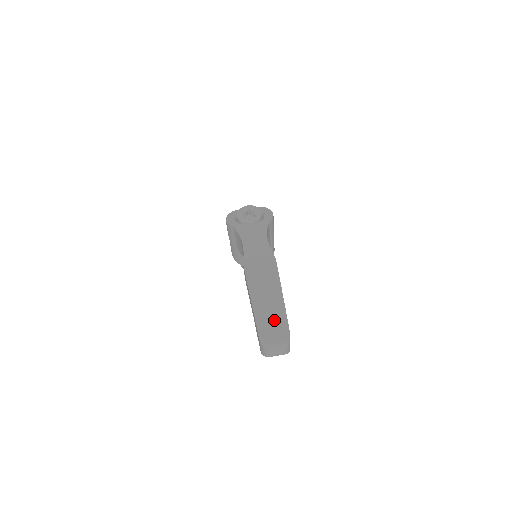
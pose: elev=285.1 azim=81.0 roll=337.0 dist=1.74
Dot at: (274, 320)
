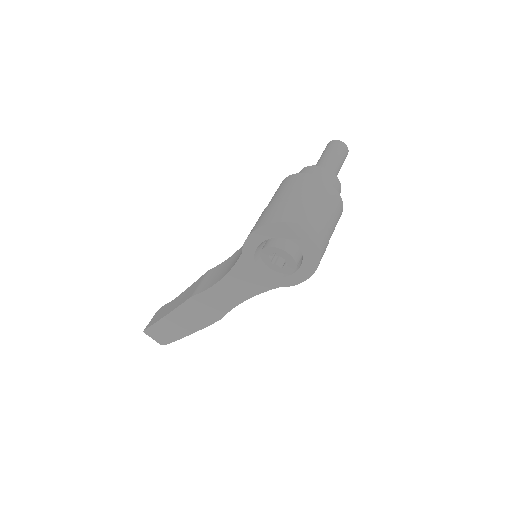
Dot at: (164, 335)
